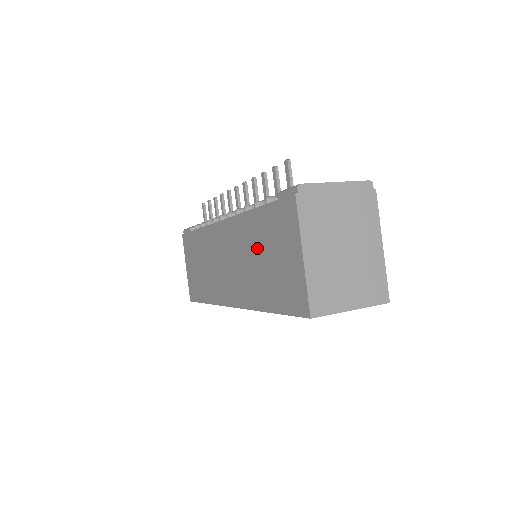
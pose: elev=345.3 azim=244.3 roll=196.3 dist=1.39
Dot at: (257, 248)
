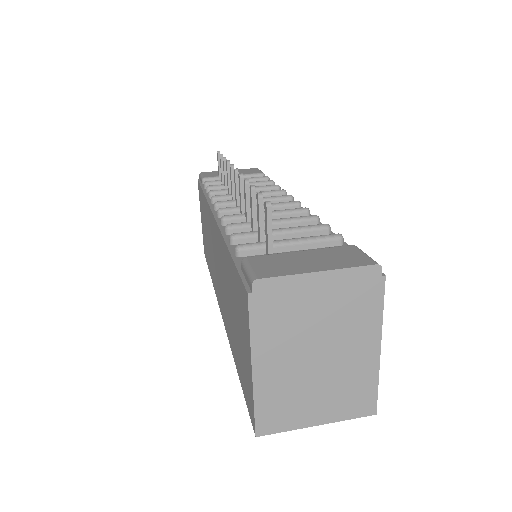
Dot at: (229, 292)
